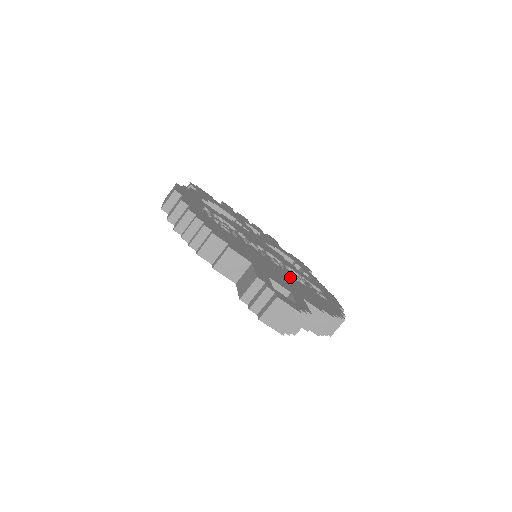
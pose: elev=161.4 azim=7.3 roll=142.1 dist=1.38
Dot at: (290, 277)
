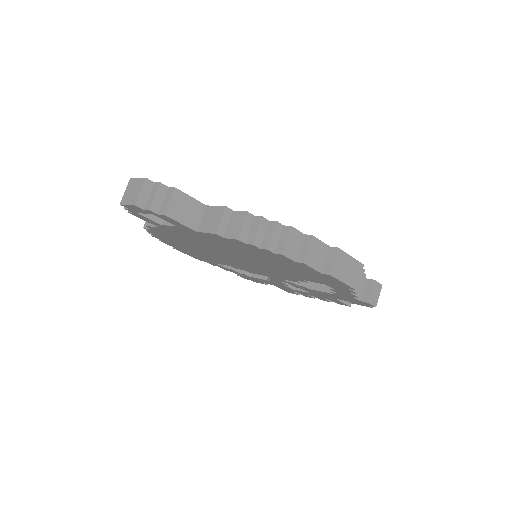
Dot at: occluded
